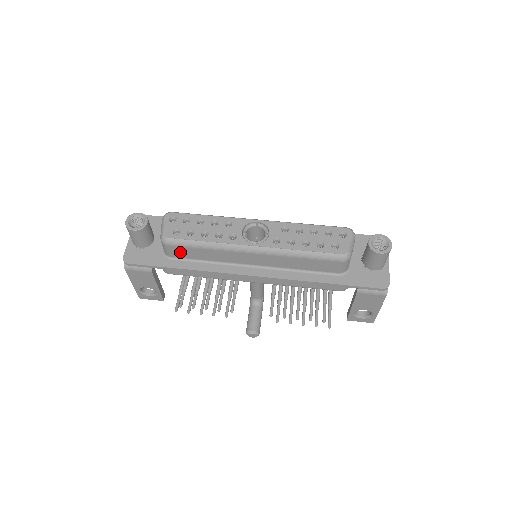
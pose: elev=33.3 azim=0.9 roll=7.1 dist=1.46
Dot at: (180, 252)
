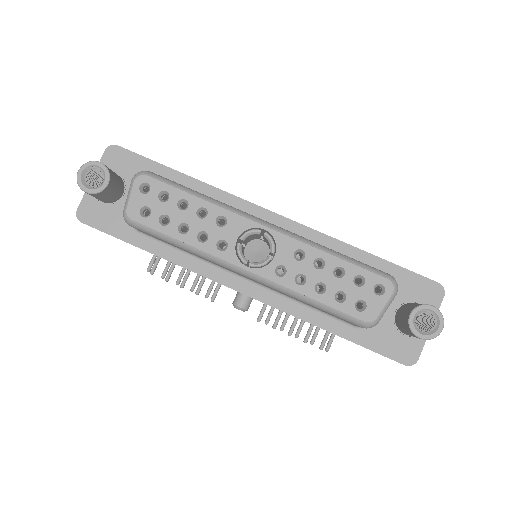
Dot at: occluded
